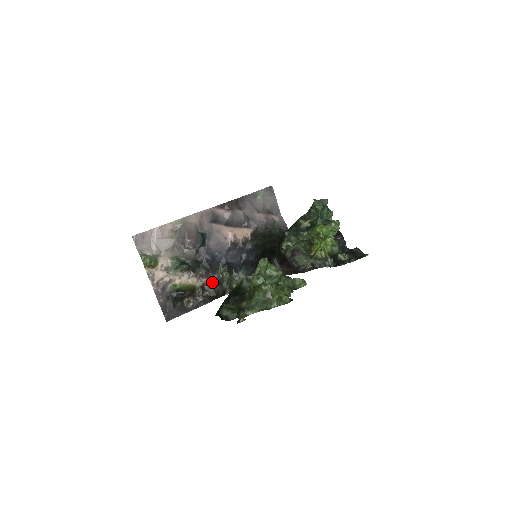
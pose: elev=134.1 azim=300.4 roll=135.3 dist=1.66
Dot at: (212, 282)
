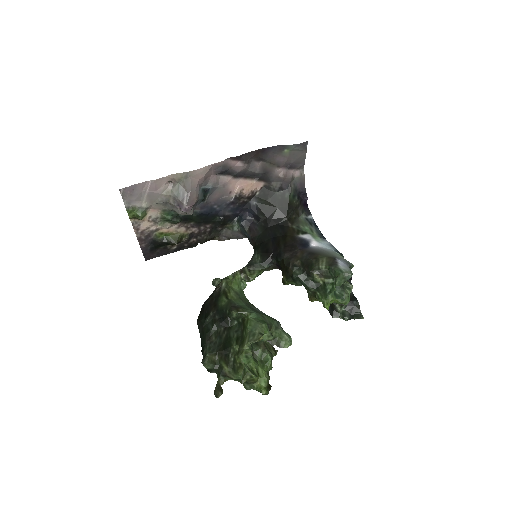
Dot at: (202, 231)
